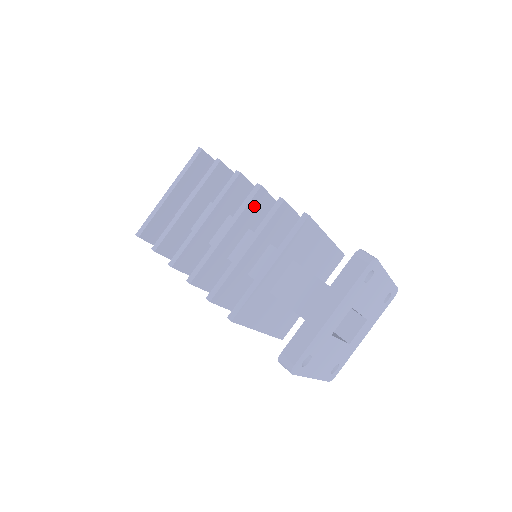
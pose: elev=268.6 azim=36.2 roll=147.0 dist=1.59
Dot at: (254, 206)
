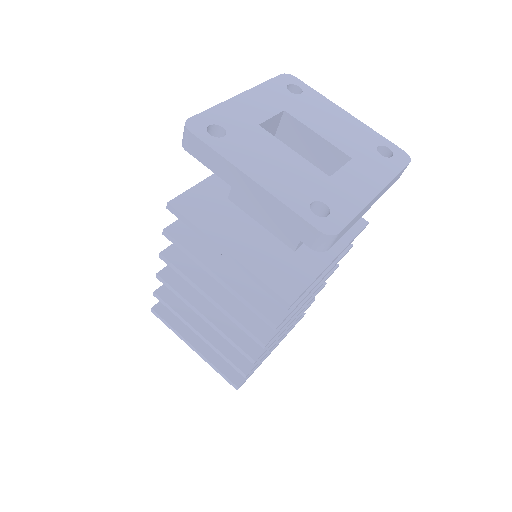
Dot at: occluded
